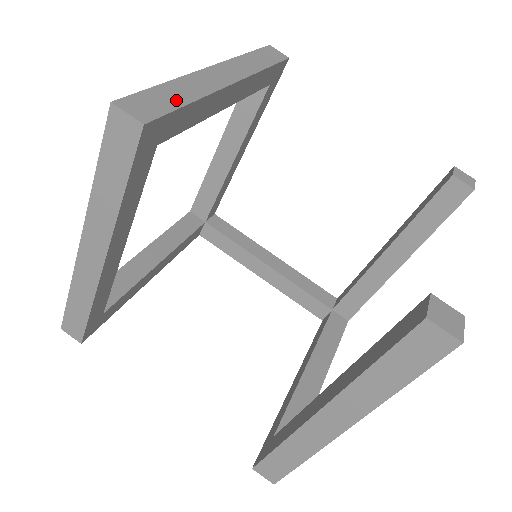
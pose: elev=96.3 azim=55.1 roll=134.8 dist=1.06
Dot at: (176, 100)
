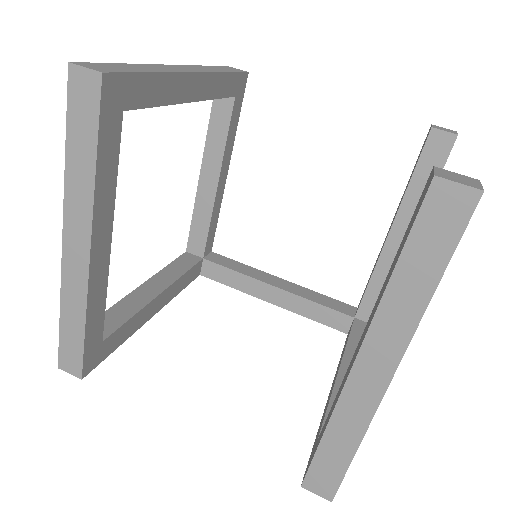
Dot at: (136, 70)
